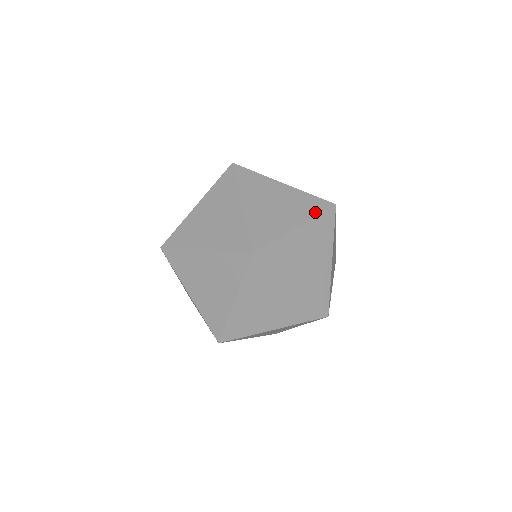
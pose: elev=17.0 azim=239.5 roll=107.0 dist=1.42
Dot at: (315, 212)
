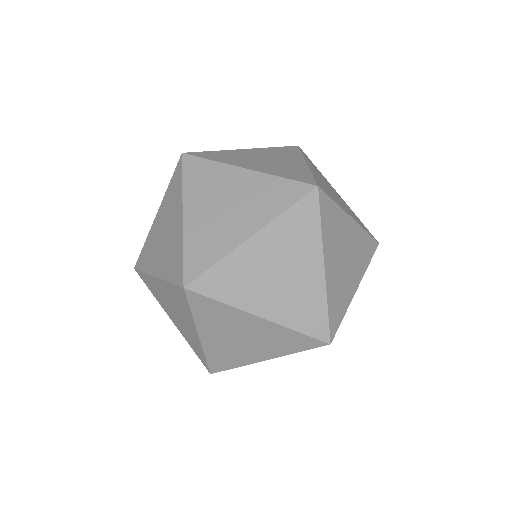
Dot at: (282, 207)
